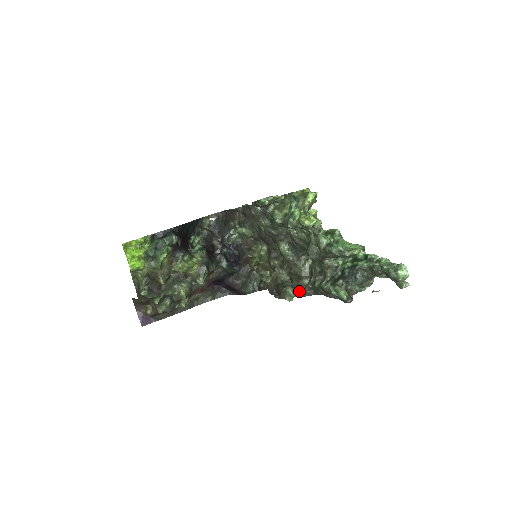
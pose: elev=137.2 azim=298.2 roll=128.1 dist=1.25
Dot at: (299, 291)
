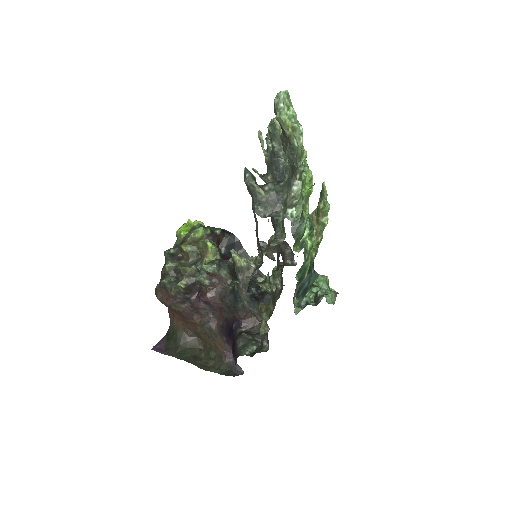
Dot at: (255, 272)
